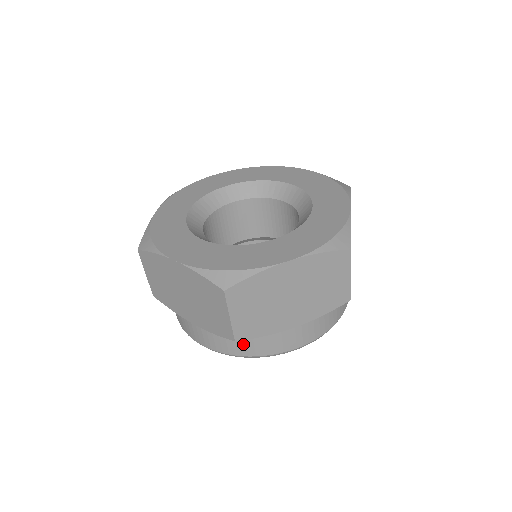
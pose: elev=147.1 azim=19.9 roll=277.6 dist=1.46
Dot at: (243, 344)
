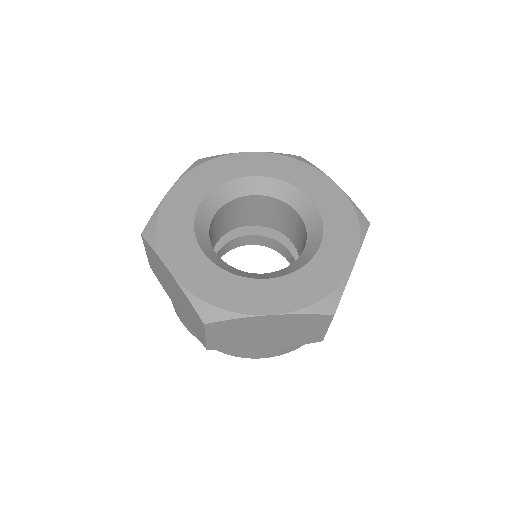
Dot at: occluded
